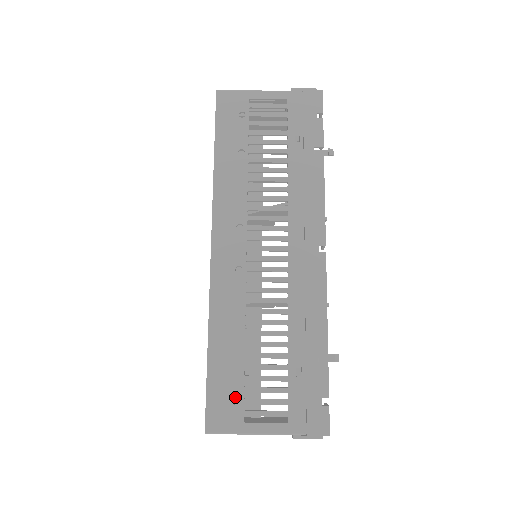
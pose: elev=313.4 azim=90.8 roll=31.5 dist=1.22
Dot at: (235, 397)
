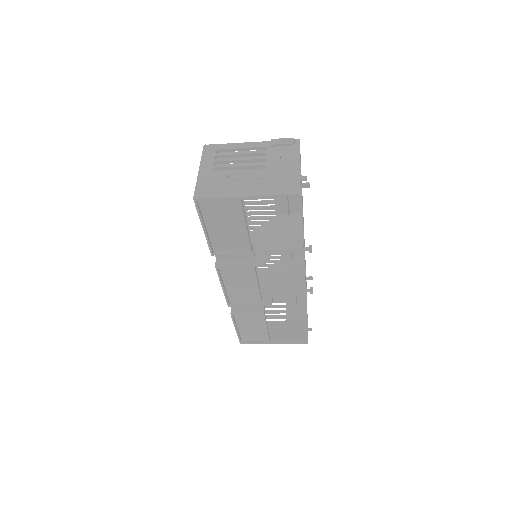
Dot at: (219, 209)
